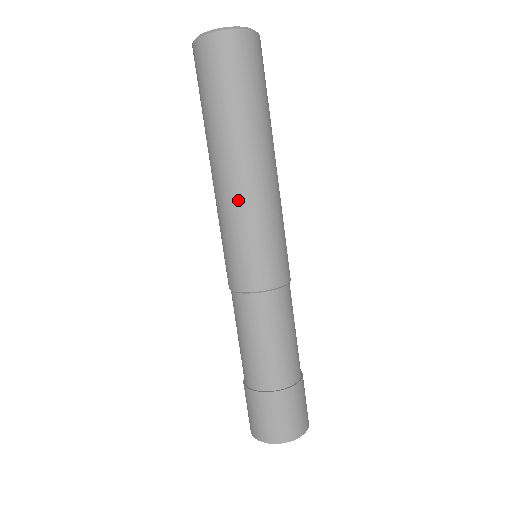
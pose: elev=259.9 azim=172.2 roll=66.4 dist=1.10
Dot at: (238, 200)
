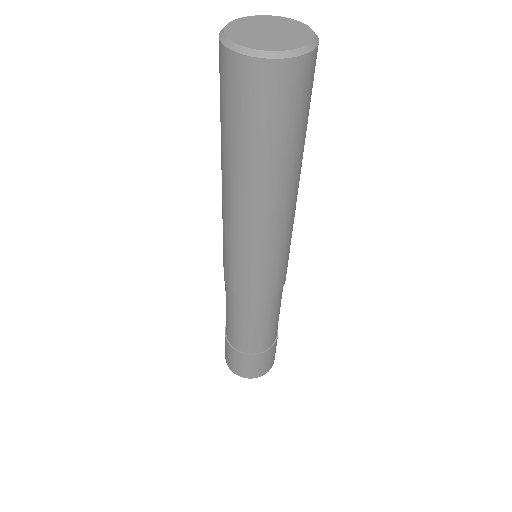
Dot at: (252, 235)
